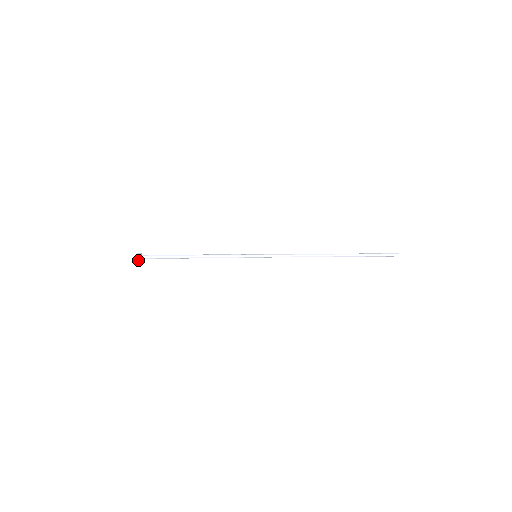
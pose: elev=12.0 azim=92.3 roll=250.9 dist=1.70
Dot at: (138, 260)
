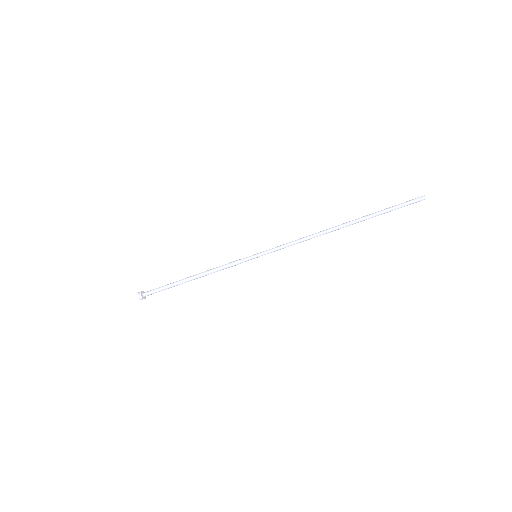
Dot at: (139, 298)
